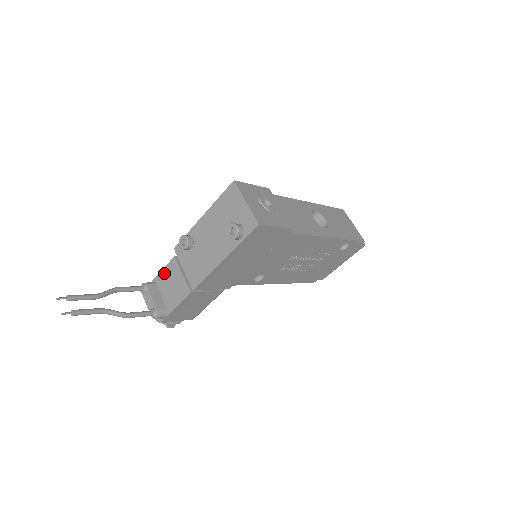
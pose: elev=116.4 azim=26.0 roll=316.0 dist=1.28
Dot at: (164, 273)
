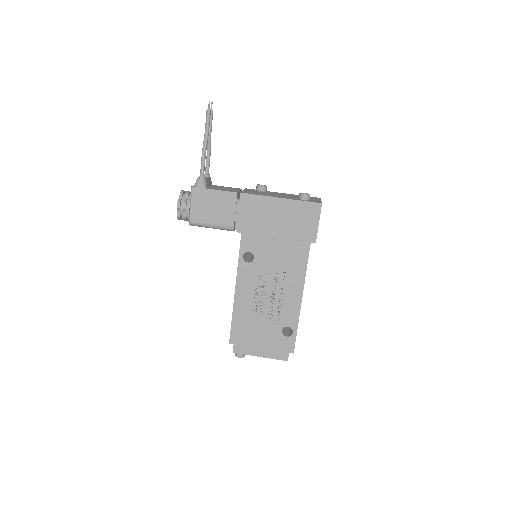
Dot at: (225, 187)
